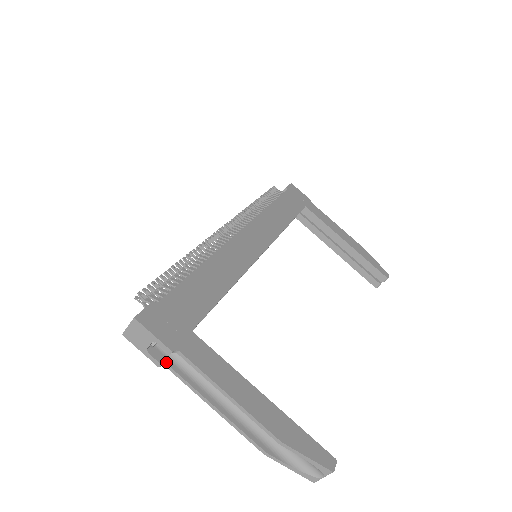
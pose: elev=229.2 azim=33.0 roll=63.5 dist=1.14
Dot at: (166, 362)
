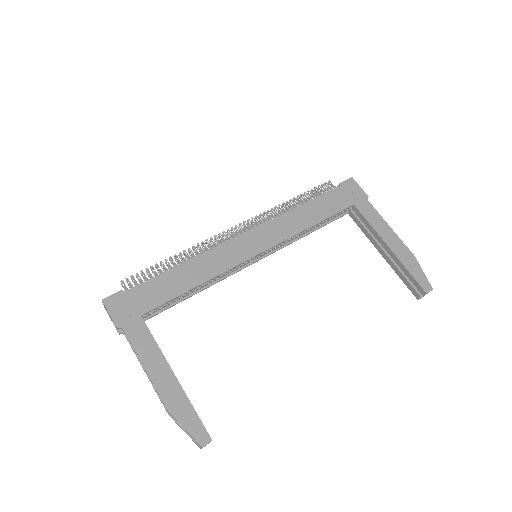
Dot at: occluded
